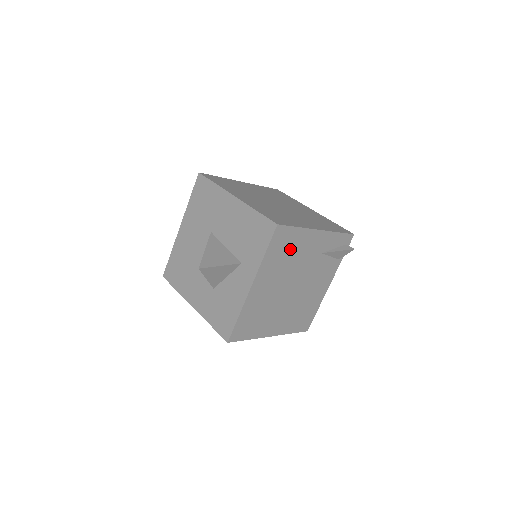
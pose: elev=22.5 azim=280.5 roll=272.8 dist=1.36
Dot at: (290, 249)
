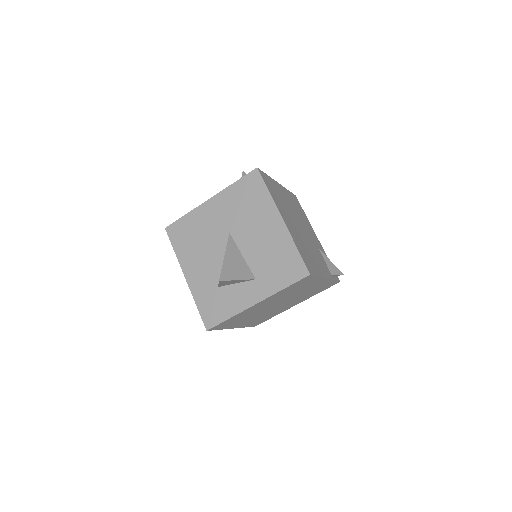
Dot at: (301, 213)
